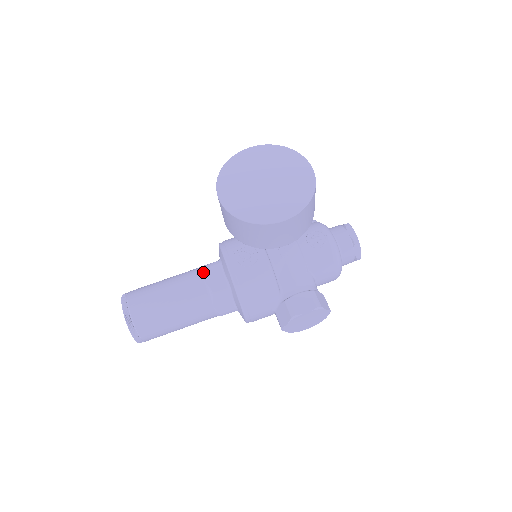
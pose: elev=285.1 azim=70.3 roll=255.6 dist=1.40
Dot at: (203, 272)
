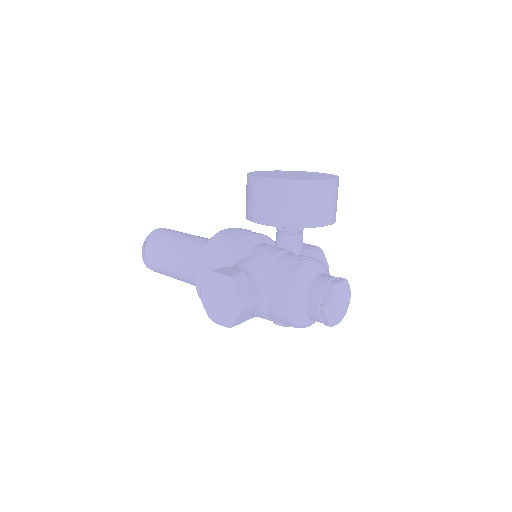
Dot at: occluded
